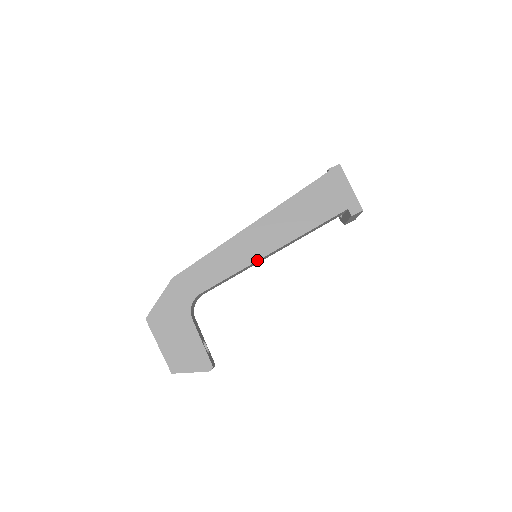
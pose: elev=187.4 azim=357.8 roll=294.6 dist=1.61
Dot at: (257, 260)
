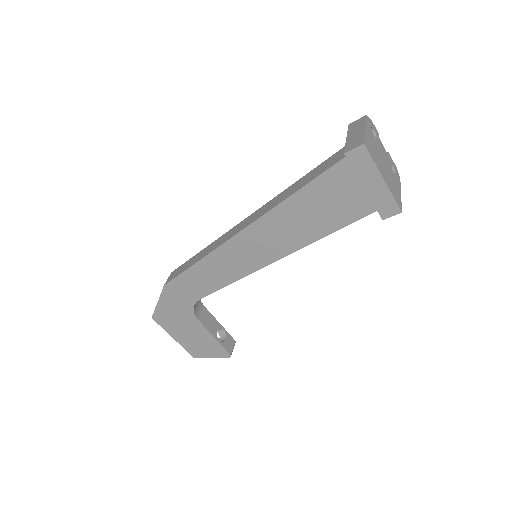
Dot at: occluded
